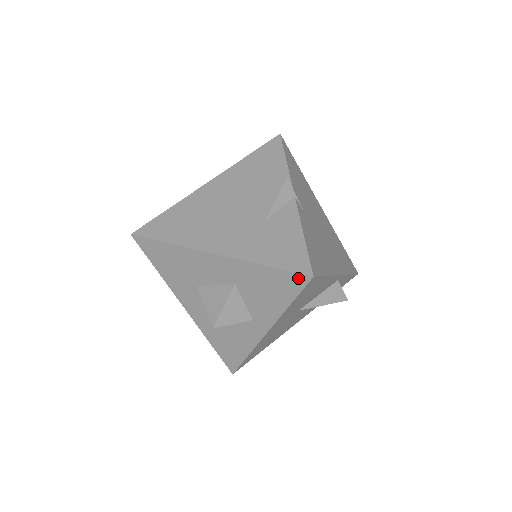
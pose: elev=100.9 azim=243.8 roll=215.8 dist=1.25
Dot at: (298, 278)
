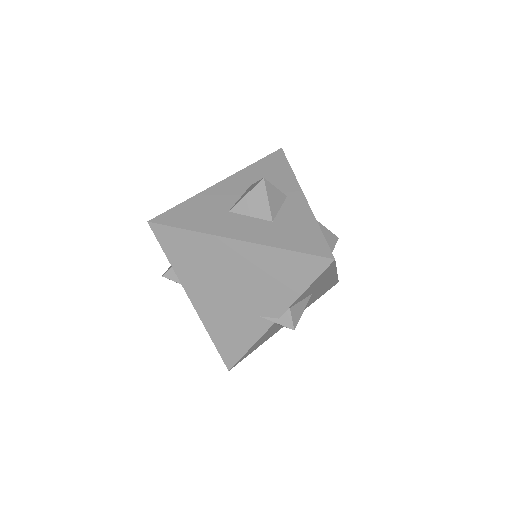
Dot at: (277, 154)
